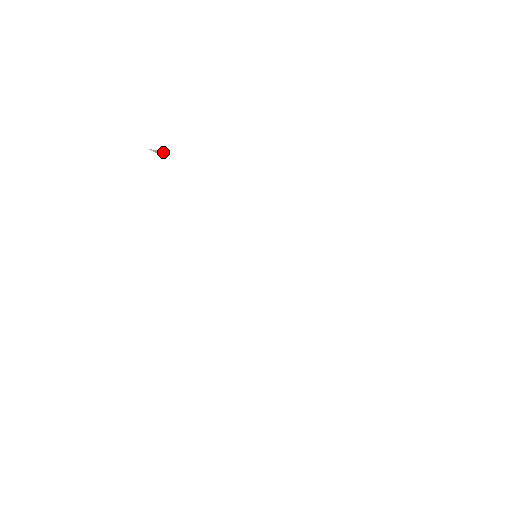
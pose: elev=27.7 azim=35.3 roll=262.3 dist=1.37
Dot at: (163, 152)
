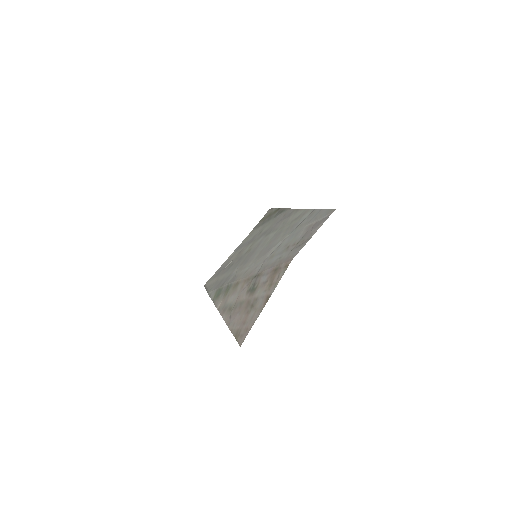
Dot at: (313, 228)
